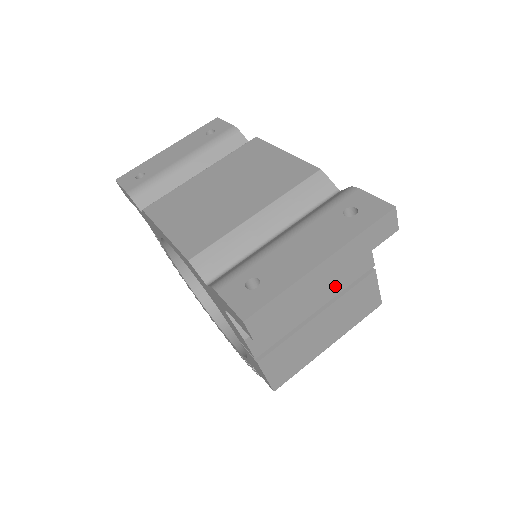
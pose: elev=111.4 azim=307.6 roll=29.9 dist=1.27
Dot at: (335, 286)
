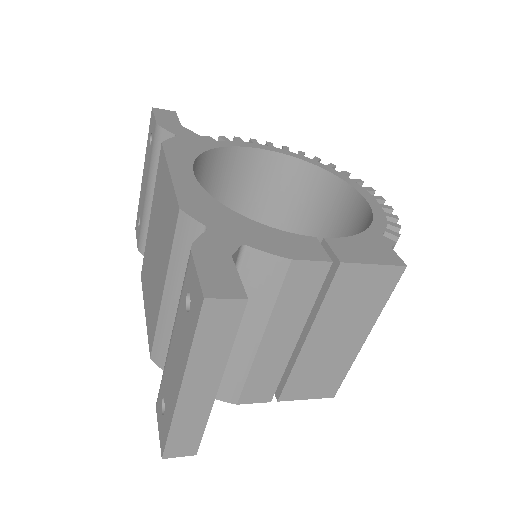
Dot at: (294, 315)
